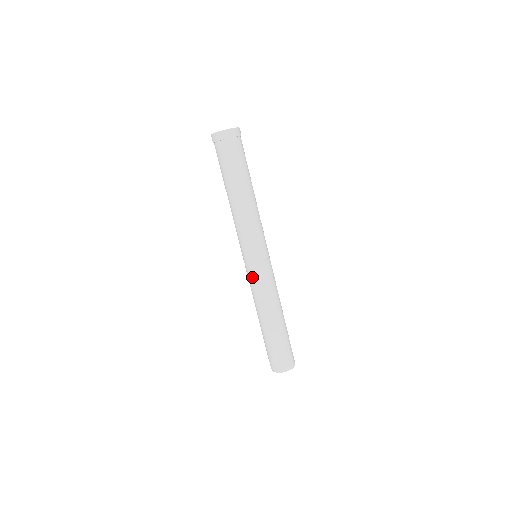
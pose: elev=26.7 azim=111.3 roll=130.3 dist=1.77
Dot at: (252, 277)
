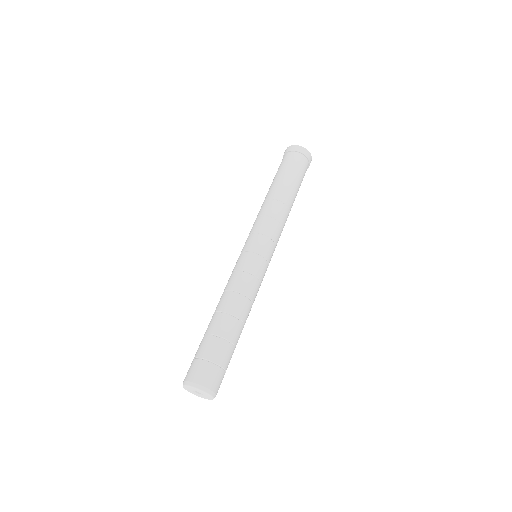
Dot at: (252, 266)
